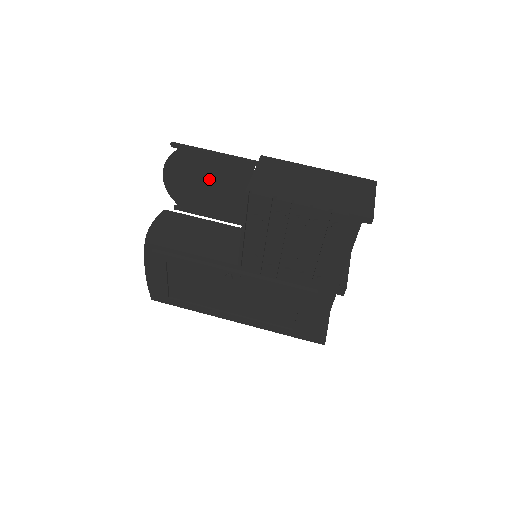
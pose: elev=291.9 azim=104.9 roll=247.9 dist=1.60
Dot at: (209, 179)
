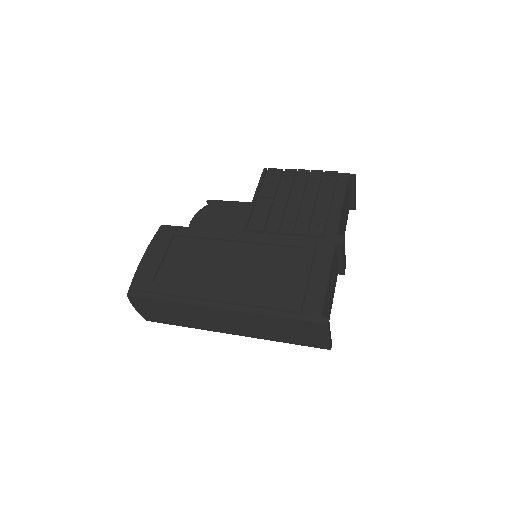
Dot at: (228, 219)
